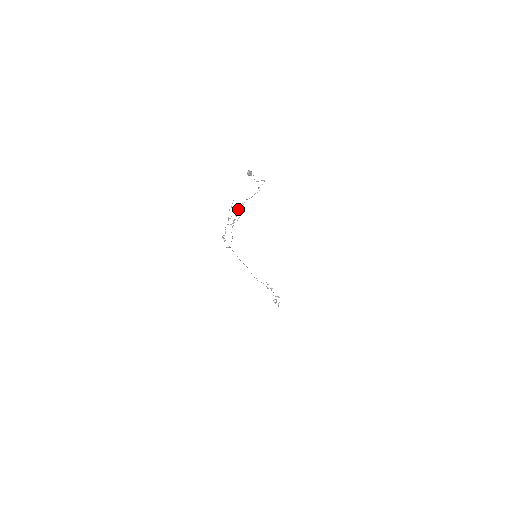
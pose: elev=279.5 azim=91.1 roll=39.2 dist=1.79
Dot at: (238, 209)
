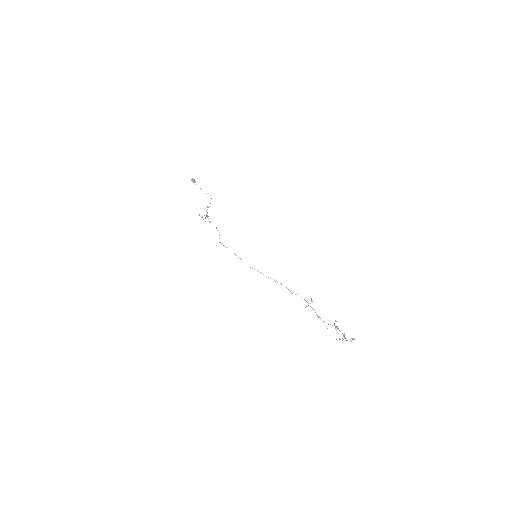
Dot at: occluded
